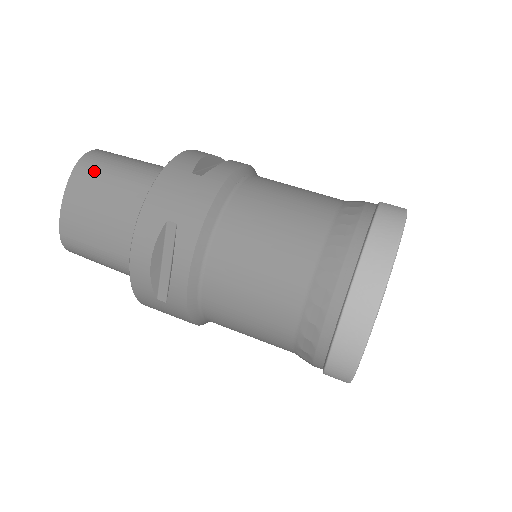
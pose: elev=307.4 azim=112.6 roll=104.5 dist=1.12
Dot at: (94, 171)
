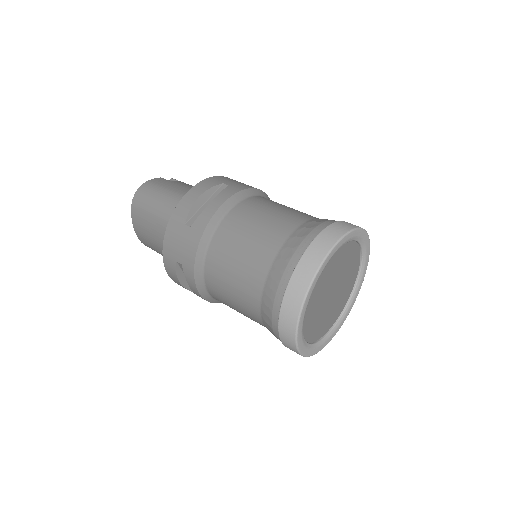
Dot at: (141, 210)
